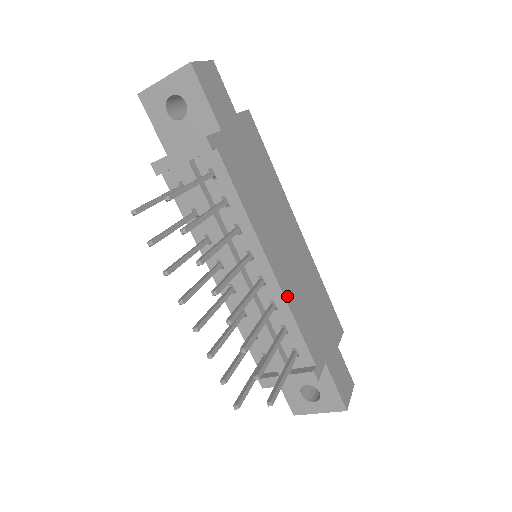
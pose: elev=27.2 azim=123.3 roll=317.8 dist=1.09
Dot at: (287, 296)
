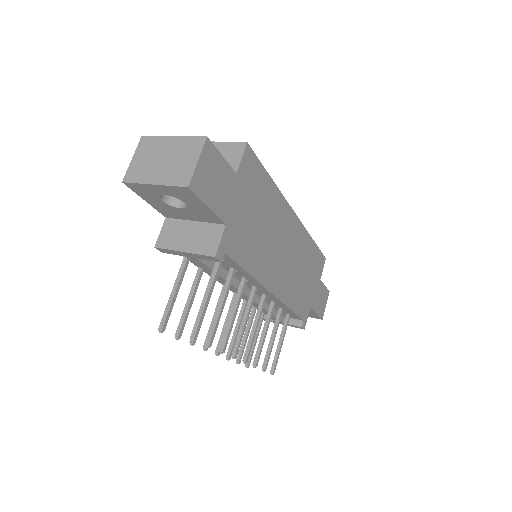
Dot at: (285, 299)
